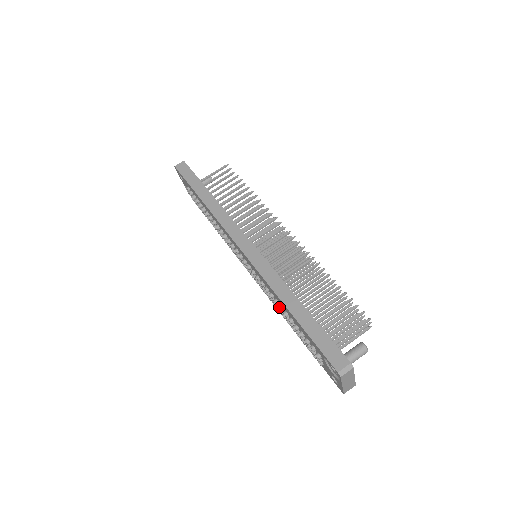
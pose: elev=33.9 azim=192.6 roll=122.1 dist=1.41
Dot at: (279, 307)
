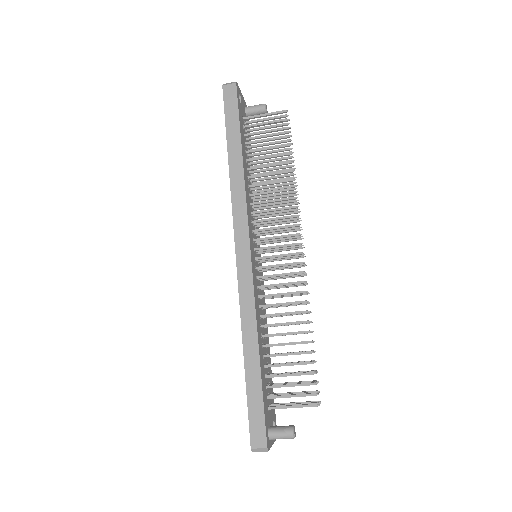
Dot at: occluded
